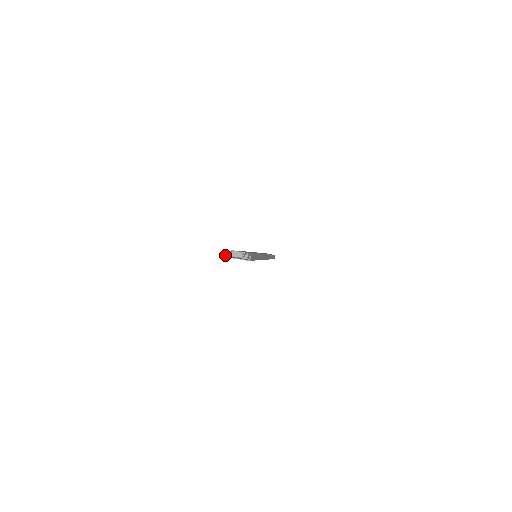
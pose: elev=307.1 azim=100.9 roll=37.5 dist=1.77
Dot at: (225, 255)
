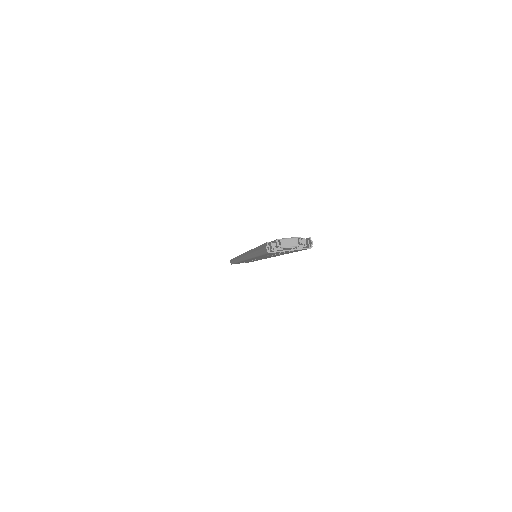
Dot at: (269, 250)
